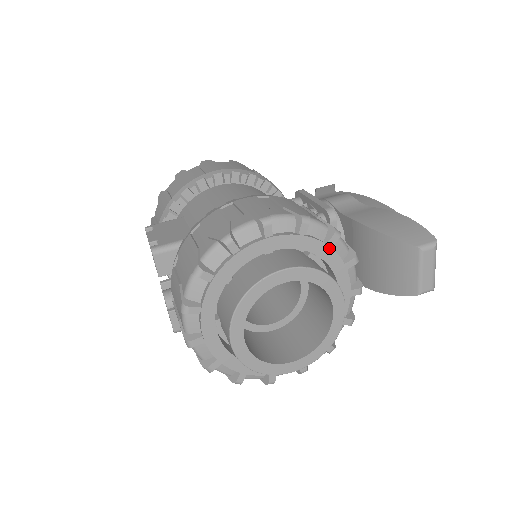
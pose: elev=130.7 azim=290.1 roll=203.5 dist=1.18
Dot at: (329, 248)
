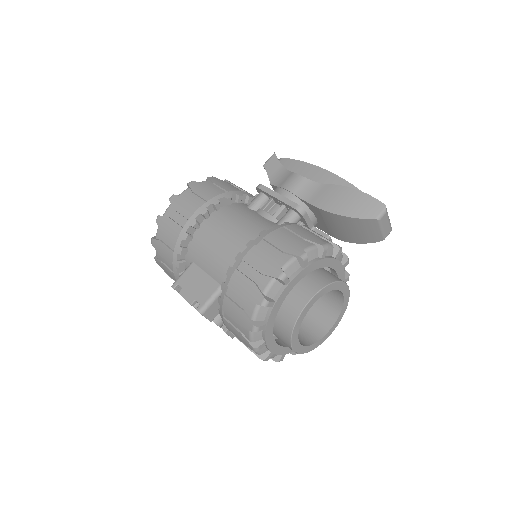
Dot at: (324, 259)
